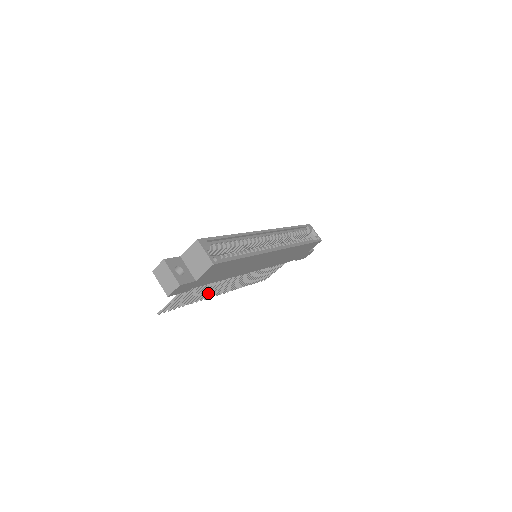
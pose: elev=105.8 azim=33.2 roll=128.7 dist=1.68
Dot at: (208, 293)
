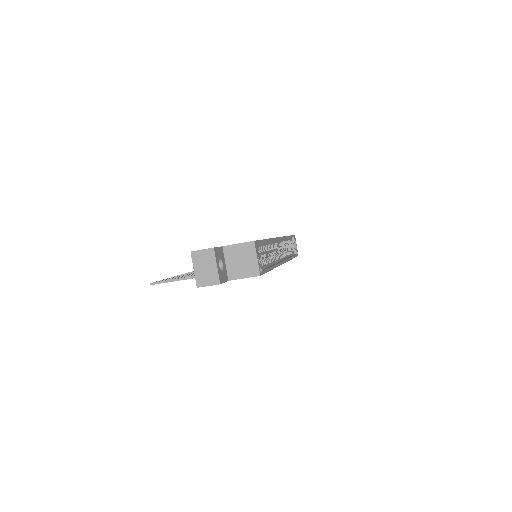
Dot at: occluded
